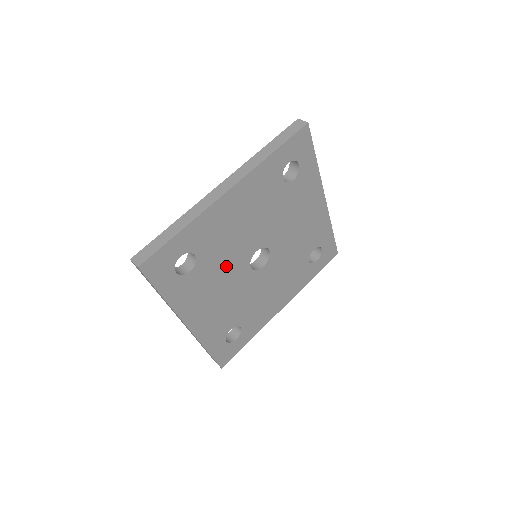
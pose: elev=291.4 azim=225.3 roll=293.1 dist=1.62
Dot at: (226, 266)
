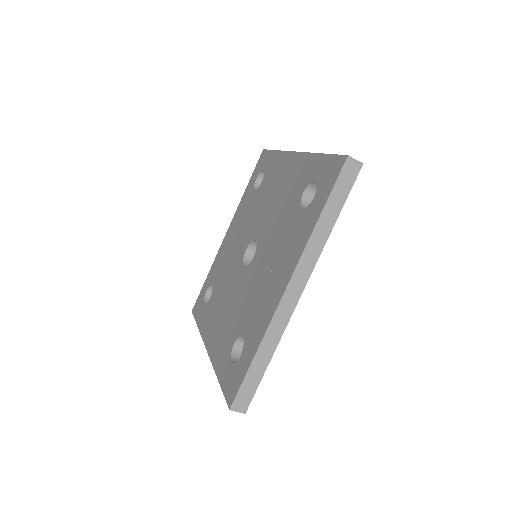
Dot at: occluded
